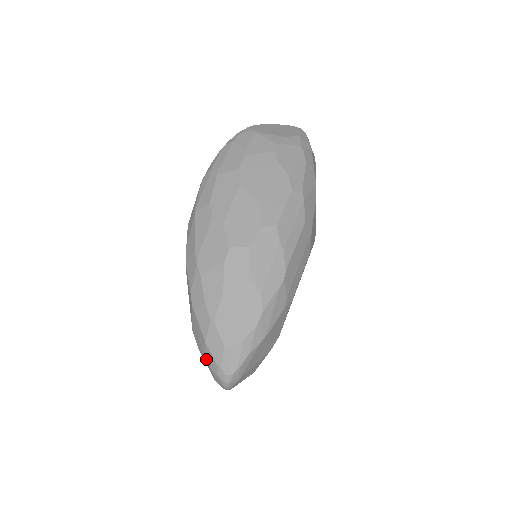
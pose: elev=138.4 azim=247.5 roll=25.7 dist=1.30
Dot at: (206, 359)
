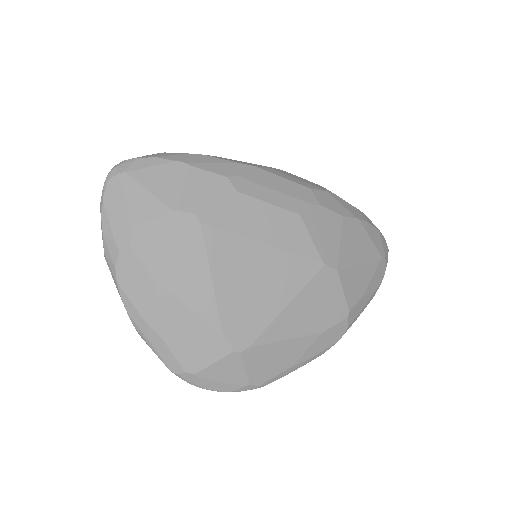
Dot at: occluded
